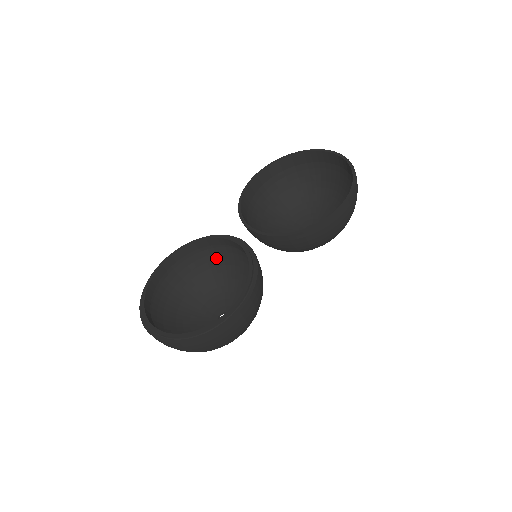
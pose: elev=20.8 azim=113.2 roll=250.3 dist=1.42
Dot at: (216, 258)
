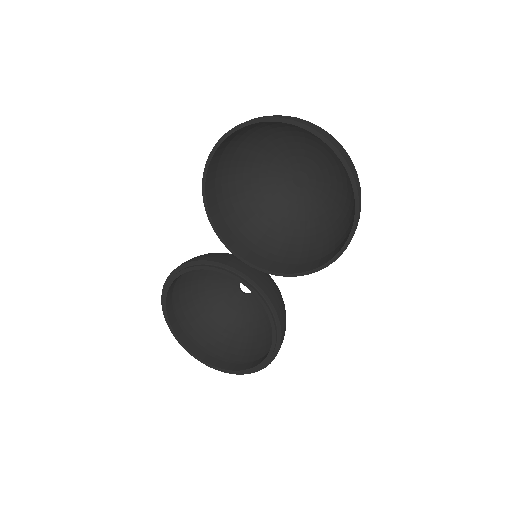
Dot at: occluded
